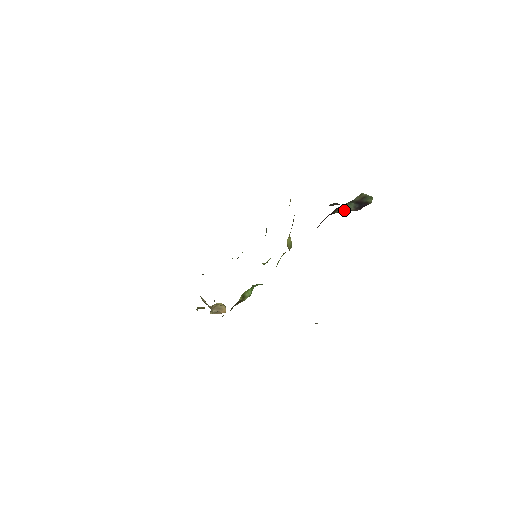
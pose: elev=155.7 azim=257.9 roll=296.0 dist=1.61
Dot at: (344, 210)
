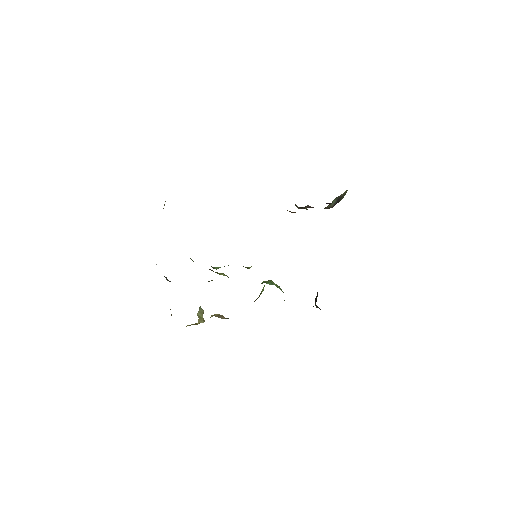
Dot at: occluded
